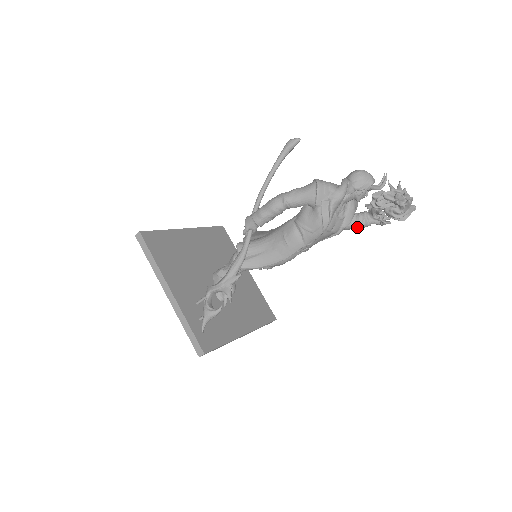
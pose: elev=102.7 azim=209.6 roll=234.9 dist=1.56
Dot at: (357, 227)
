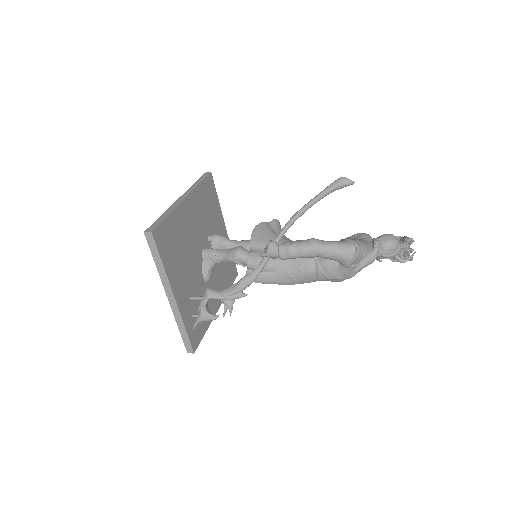
Dot at: occluded
